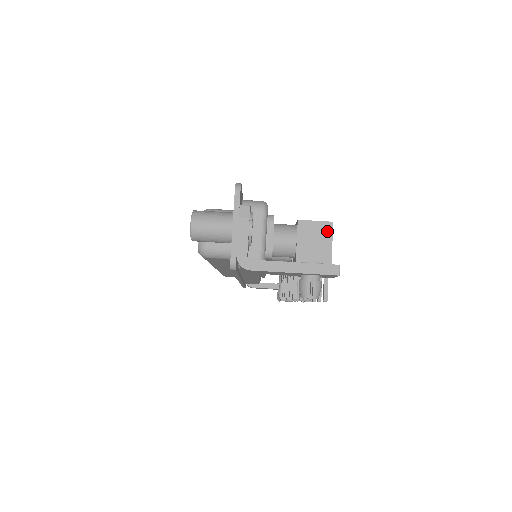
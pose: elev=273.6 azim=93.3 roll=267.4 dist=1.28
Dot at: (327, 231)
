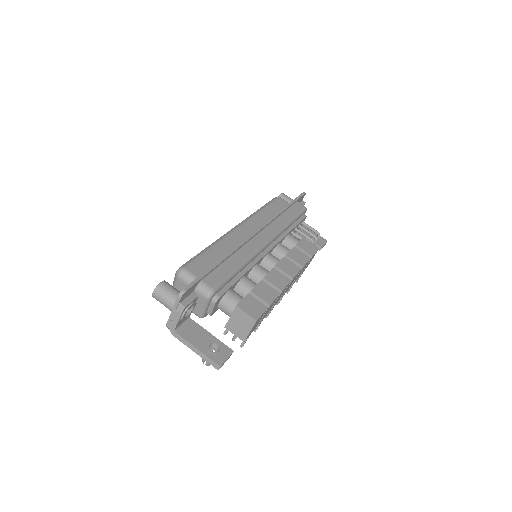
Dot at: (251, 323)
